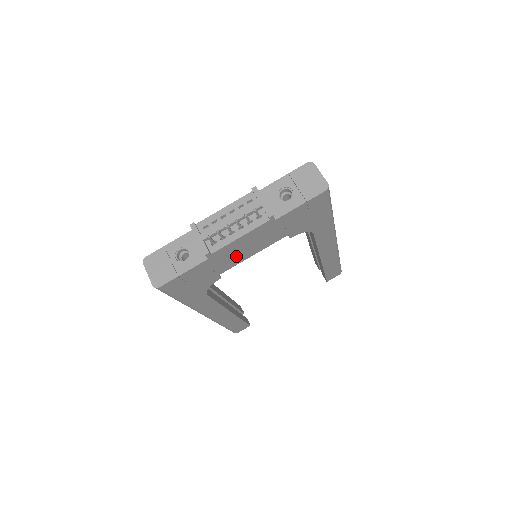
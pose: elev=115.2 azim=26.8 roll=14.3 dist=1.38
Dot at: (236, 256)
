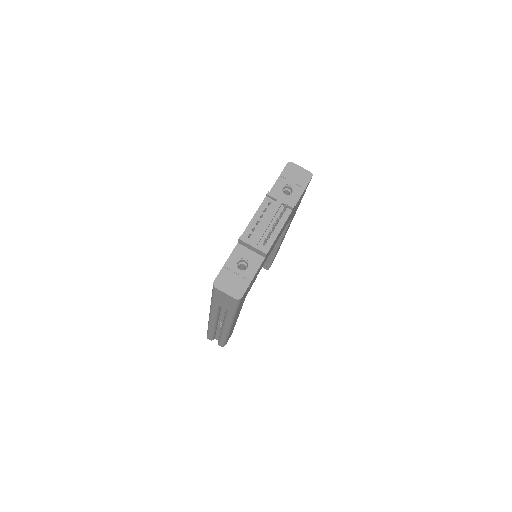
Dot at: occluded
